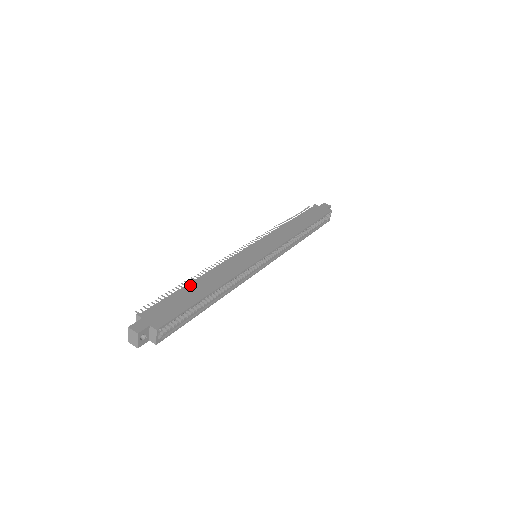
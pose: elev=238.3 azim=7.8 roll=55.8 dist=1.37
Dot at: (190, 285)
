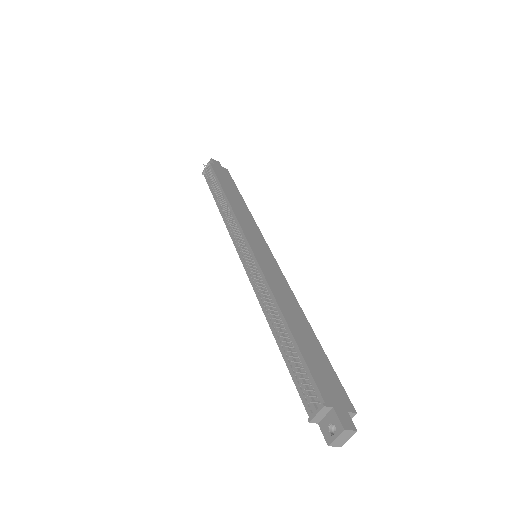
Dot at: (294, 331)
